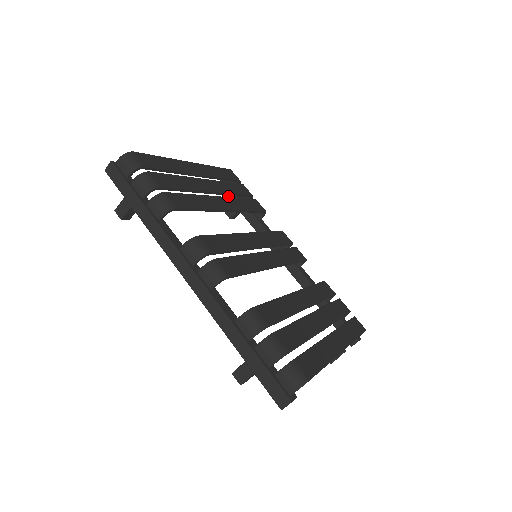
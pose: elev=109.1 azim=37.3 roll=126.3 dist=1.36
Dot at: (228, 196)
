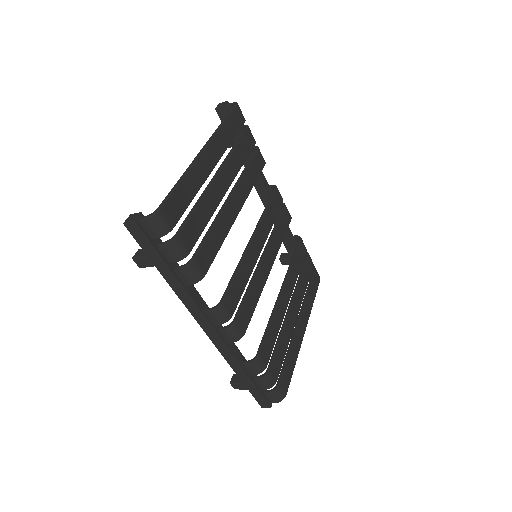
Dot at: occluded
